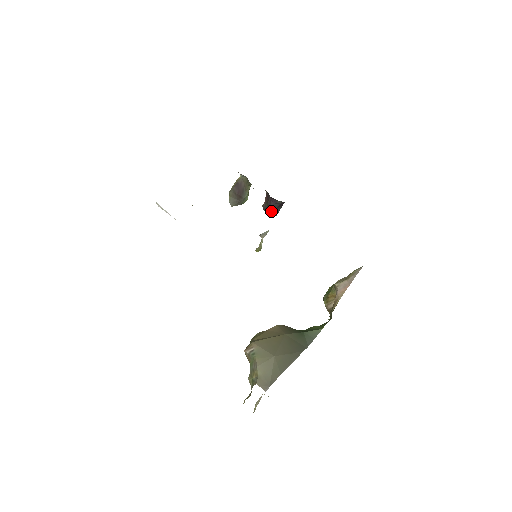
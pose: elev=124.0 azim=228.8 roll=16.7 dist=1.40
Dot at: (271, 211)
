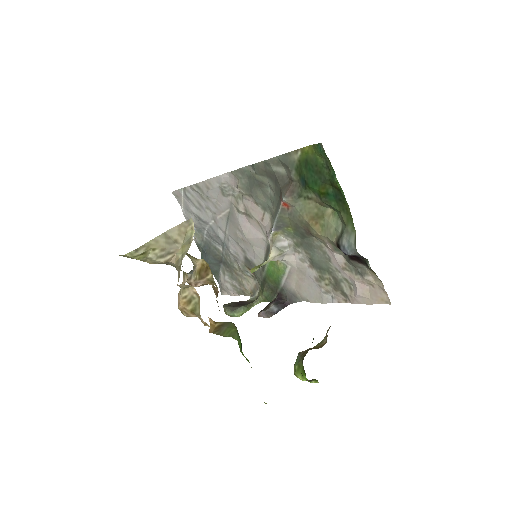
Dot at: (270, 306)
